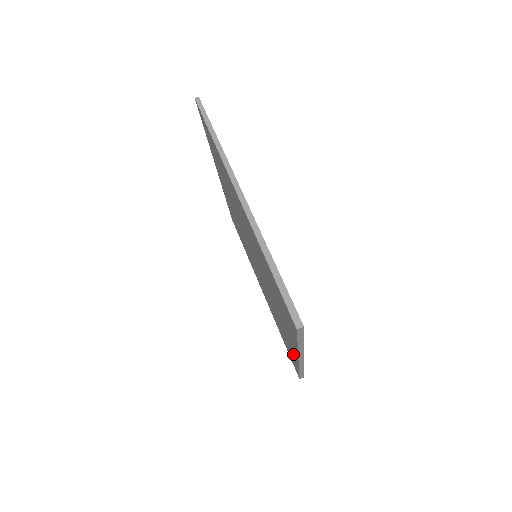
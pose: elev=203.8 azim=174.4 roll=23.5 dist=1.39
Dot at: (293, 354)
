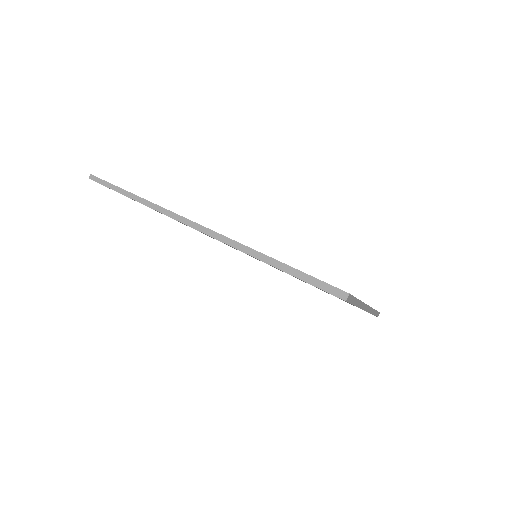
Dot at: occluded
